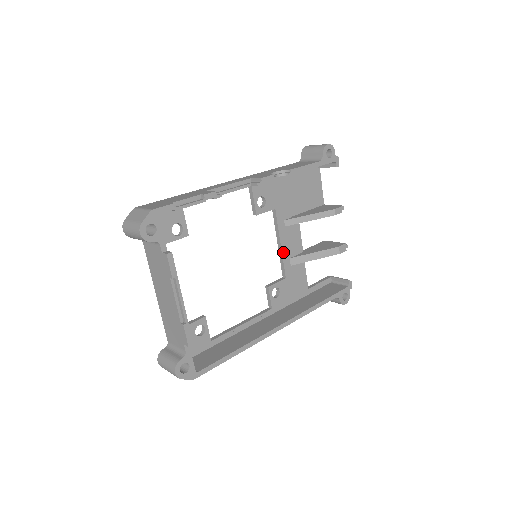
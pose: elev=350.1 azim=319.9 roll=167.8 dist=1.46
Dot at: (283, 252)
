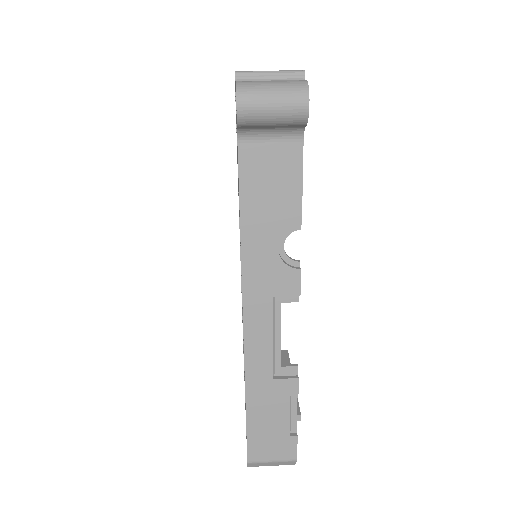
Dot at: occluded
